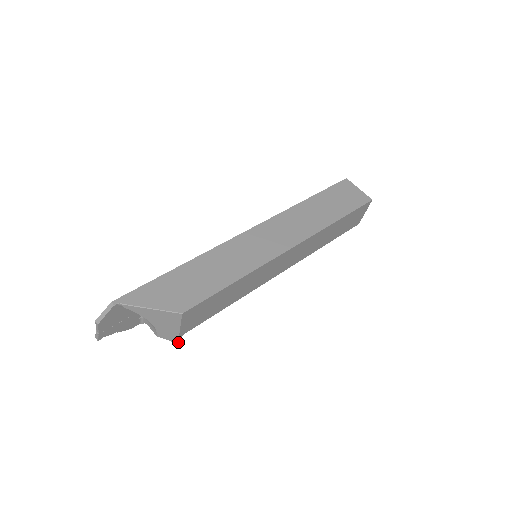
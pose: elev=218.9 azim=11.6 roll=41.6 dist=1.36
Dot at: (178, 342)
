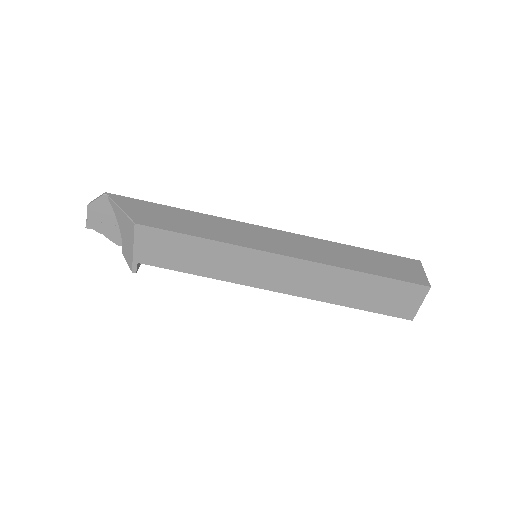
Dot at: (133, 270)
